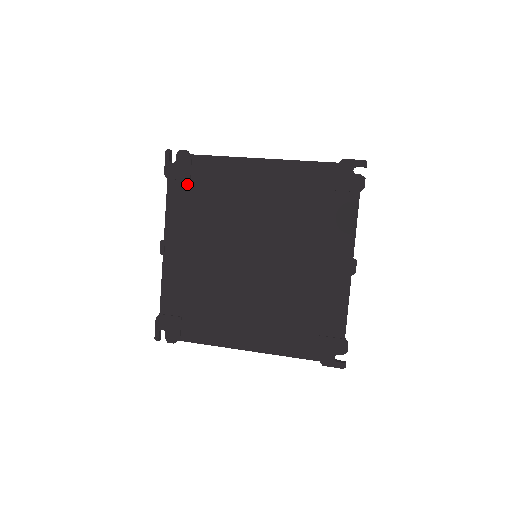
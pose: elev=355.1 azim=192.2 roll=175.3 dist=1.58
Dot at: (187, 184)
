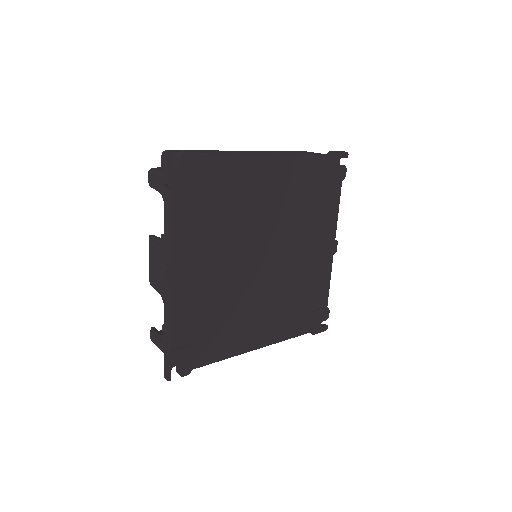
Dot at: (195, 193)
